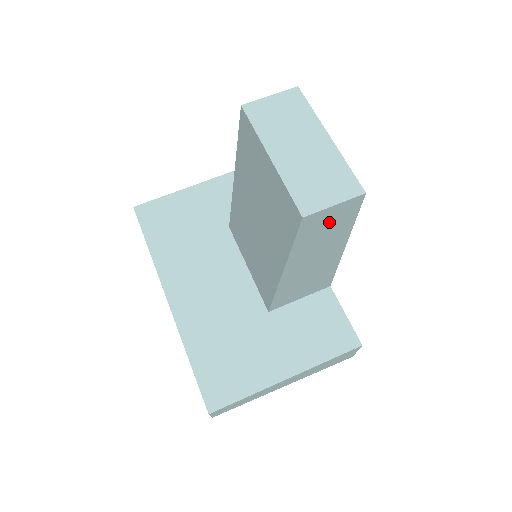
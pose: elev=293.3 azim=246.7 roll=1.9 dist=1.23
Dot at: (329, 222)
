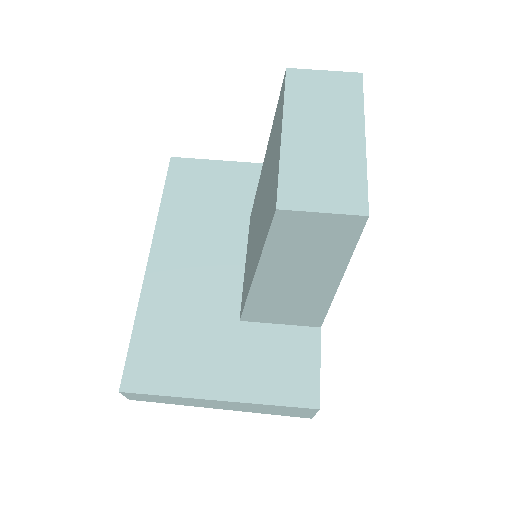
Dot at: (315, 235)
